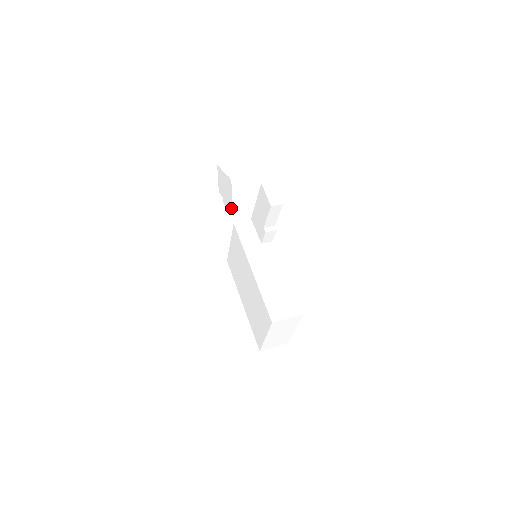
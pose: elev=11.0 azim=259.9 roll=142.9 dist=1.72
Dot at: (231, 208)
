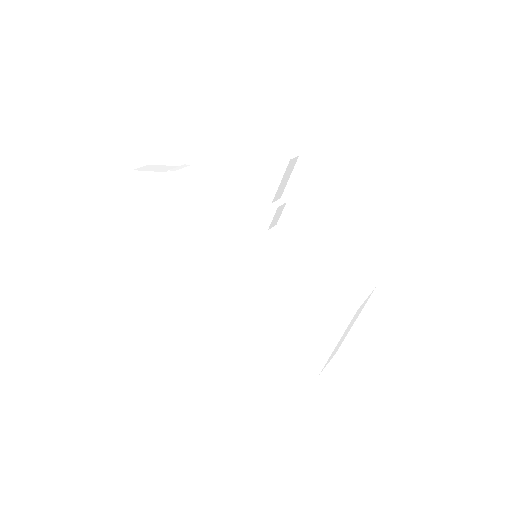
Dot at: (183, 215)
